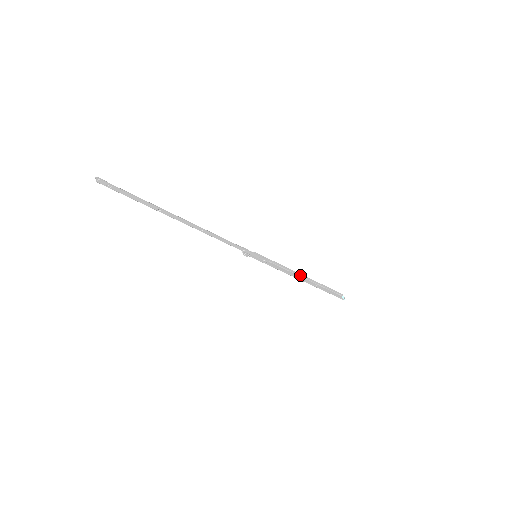
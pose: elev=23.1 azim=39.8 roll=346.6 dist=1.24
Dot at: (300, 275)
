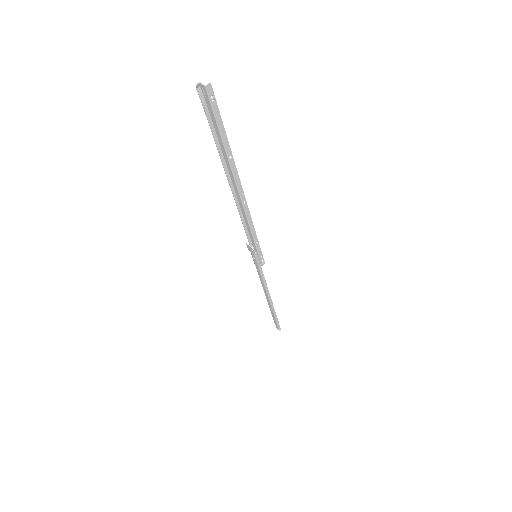
Dot at: (265, 293)
